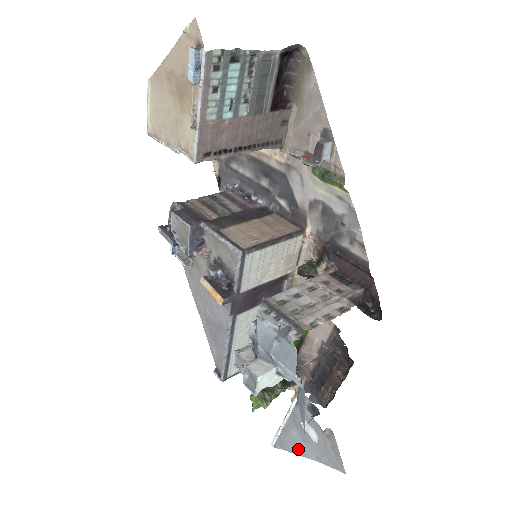
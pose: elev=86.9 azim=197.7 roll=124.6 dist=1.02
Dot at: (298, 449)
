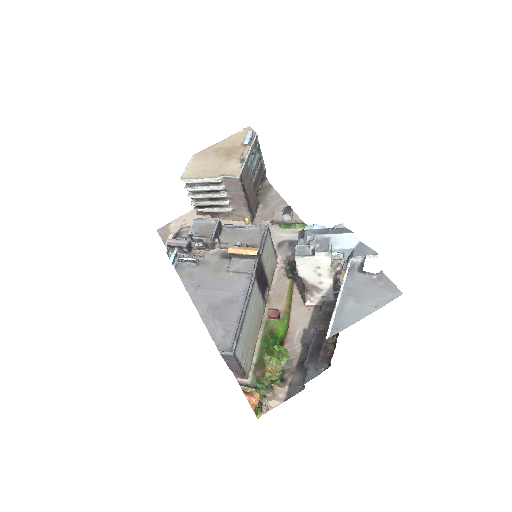
Dot at: (356, 315)
